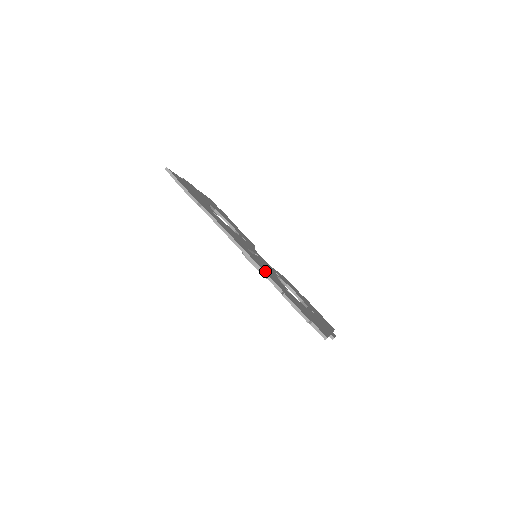
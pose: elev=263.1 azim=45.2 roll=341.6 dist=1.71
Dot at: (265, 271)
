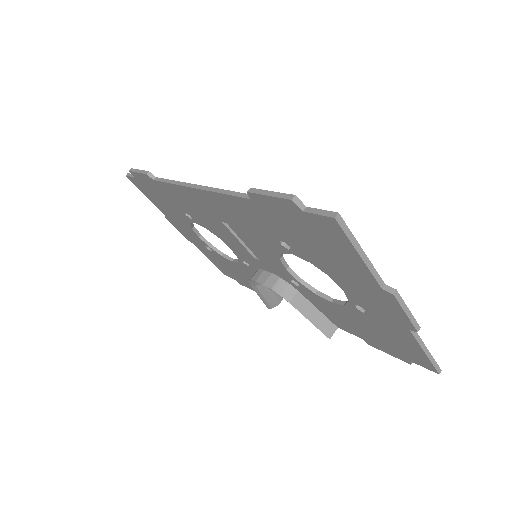
Dot at: occluded
